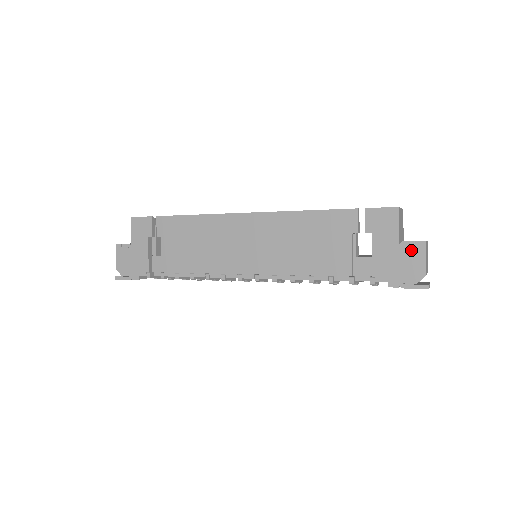
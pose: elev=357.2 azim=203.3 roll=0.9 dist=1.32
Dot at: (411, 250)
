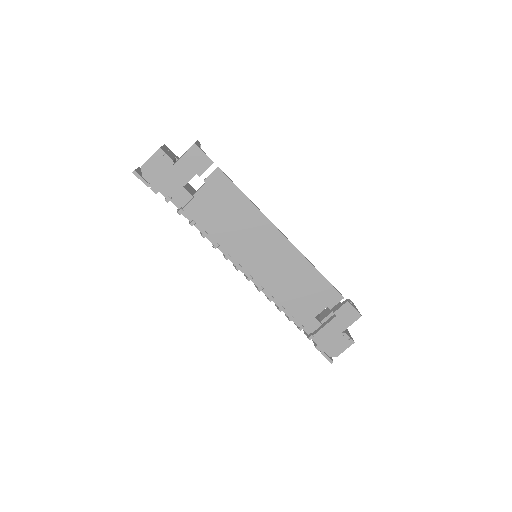
Dot at: (344, 340)
